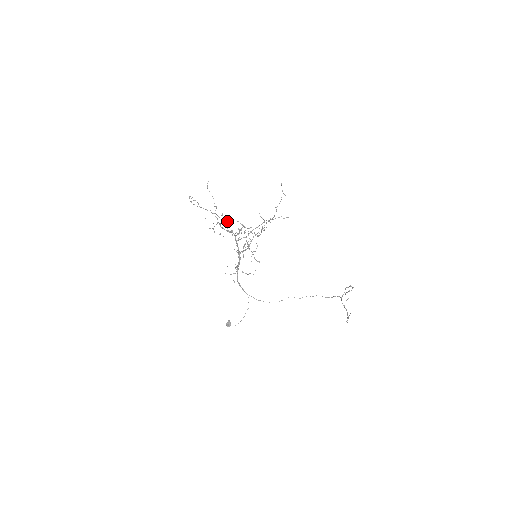
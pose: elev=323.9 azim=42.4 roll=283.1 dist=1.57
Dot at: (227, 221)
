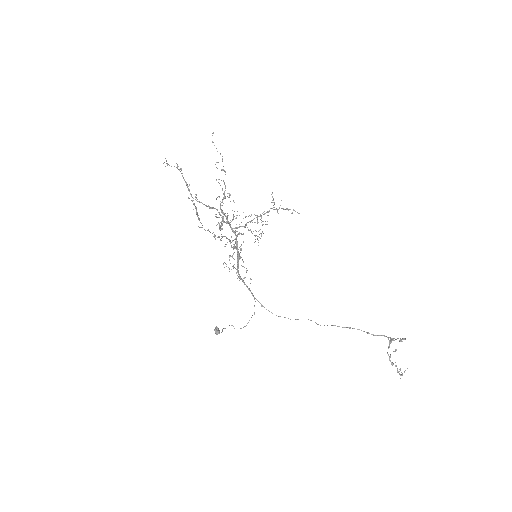
Dot at: (206, 205)
